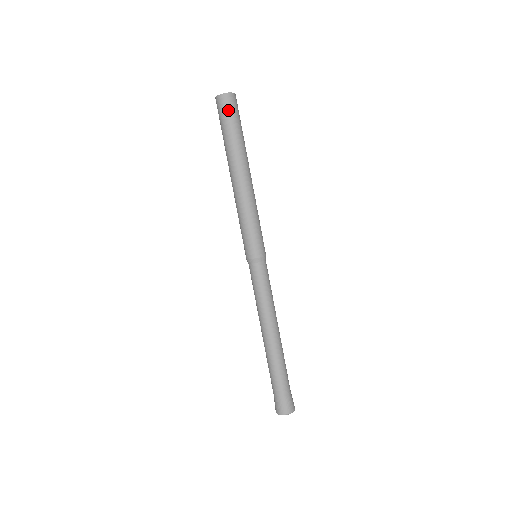
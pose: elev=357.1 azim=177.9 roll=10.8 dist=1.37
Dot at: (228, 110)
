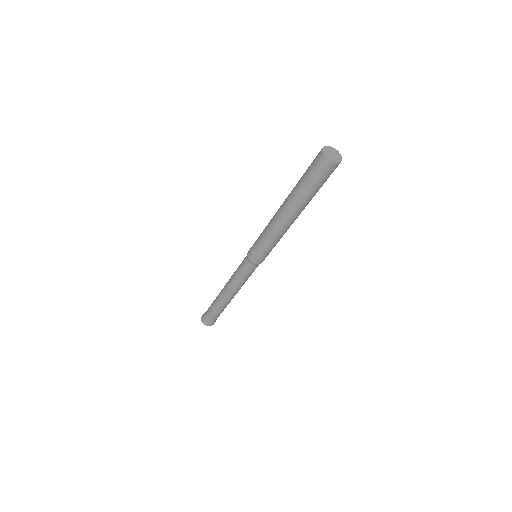
Dot at: (322, 174)
